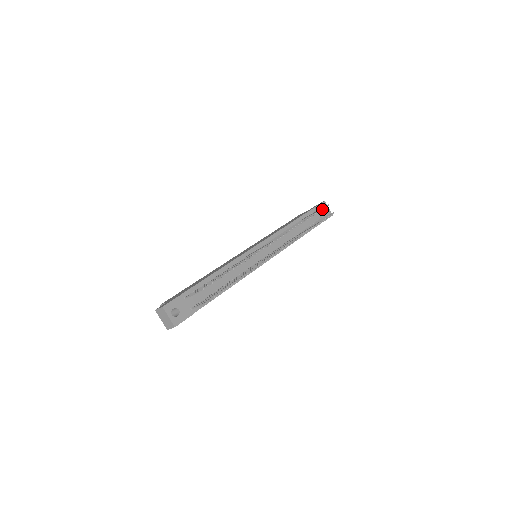
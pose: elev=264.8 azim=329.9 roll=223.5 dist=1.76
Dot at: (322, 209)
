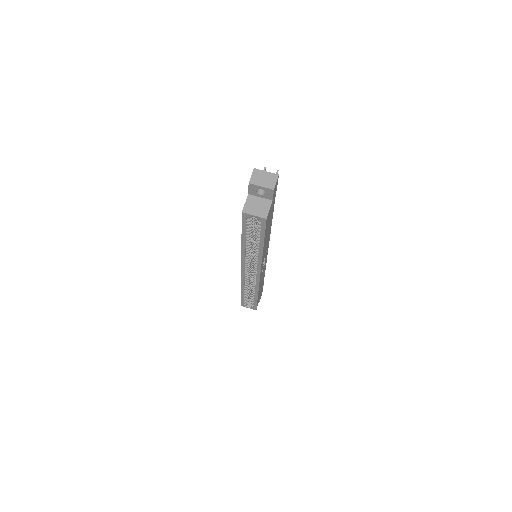
Dot at: occluded
